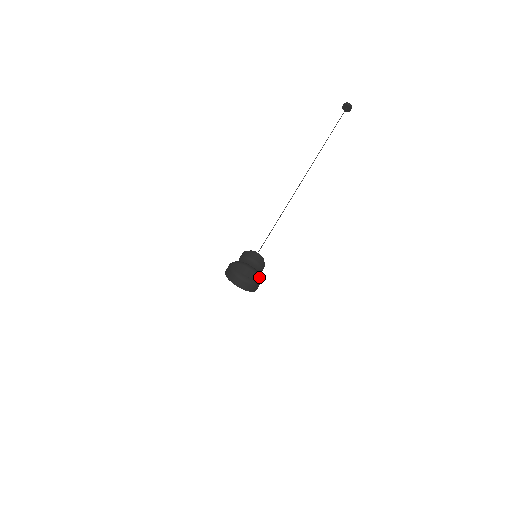
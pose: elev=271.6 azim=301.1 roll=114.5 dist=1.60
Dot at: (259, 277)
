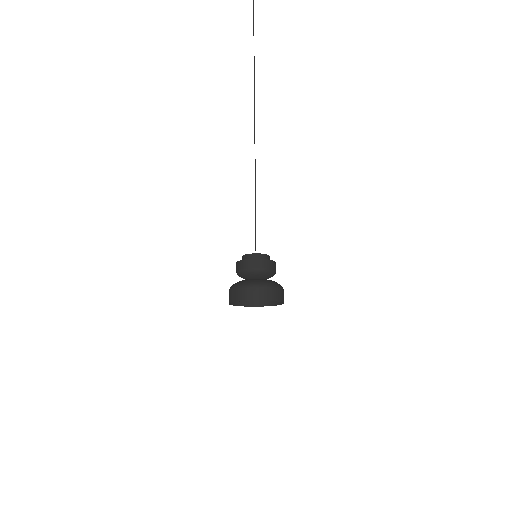
Dot at: (277, 288)
